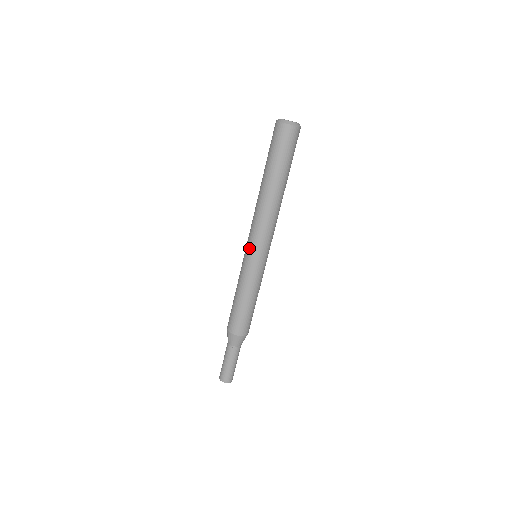
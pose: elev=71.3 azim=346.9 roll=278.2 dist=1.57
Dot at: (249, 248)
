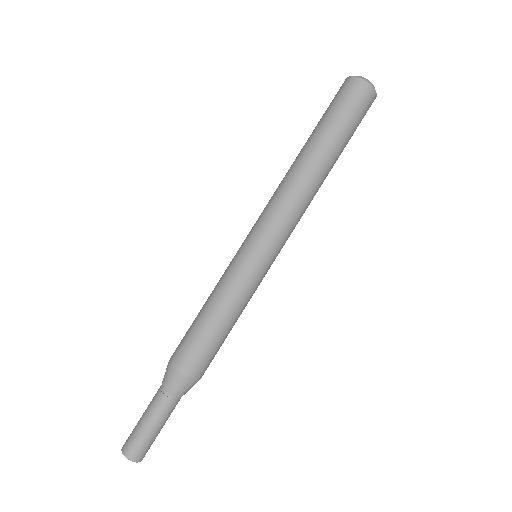
Dot at: (262, 242)
